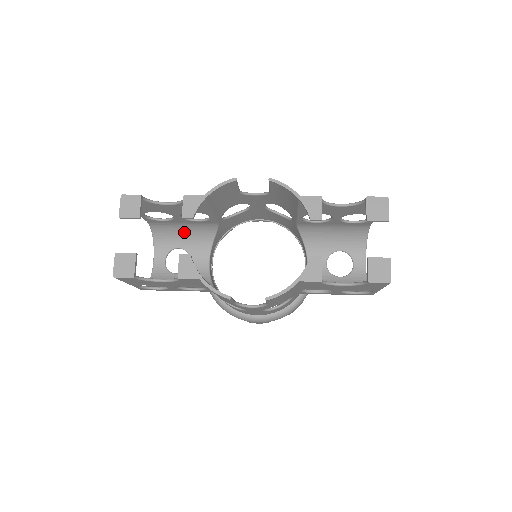
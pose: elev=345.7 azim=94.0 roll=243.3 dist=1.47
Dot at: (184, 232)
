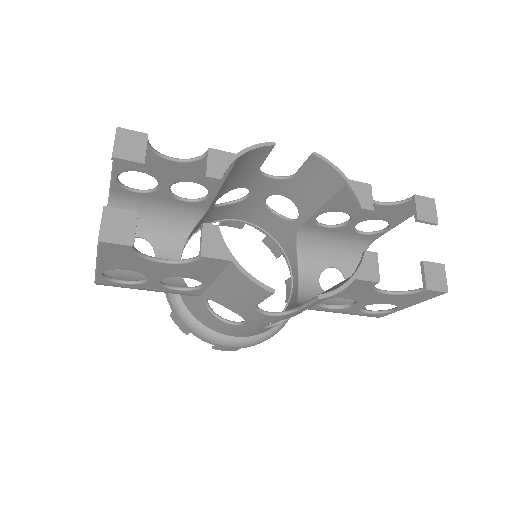
Dot at: (154, 215)
